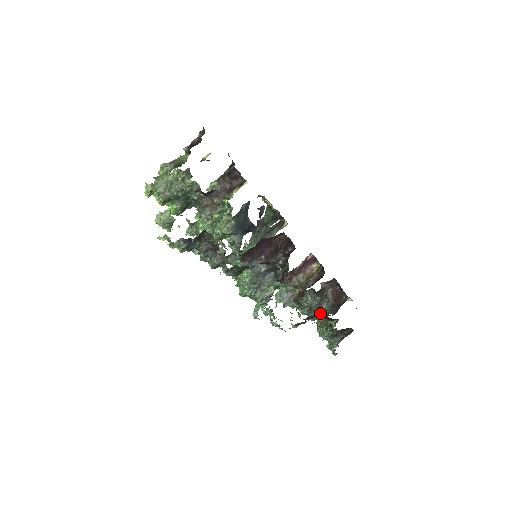
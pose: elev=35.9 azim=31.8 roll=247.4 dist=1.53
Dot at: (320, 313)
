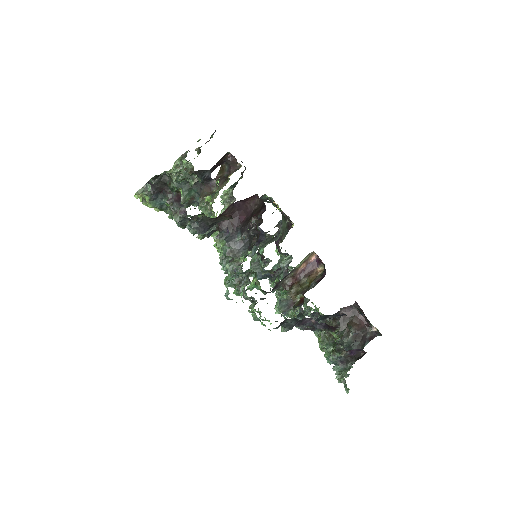
Dot at: occluded
